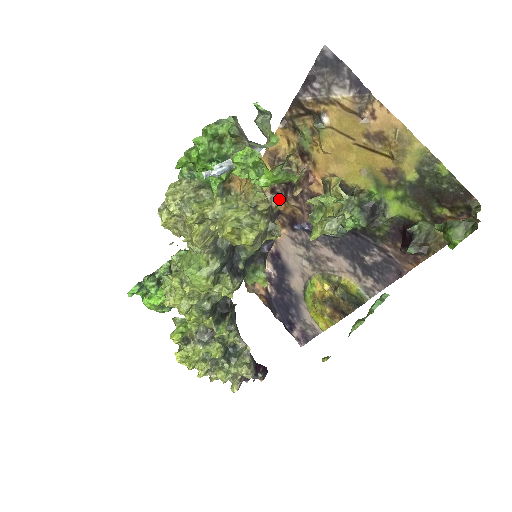
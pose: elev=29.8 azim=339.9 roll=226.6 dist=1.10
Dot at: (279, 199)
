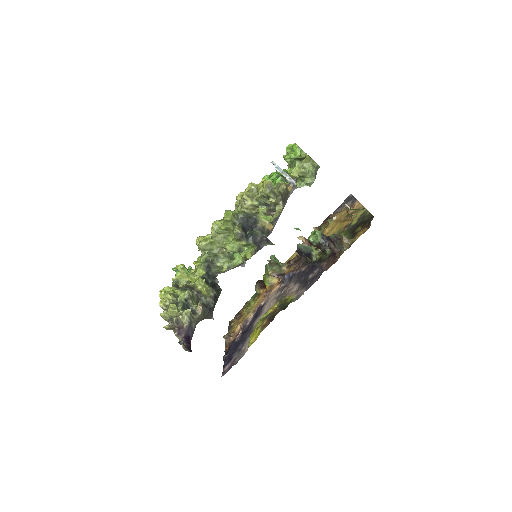
Dot at: (289, 266)
